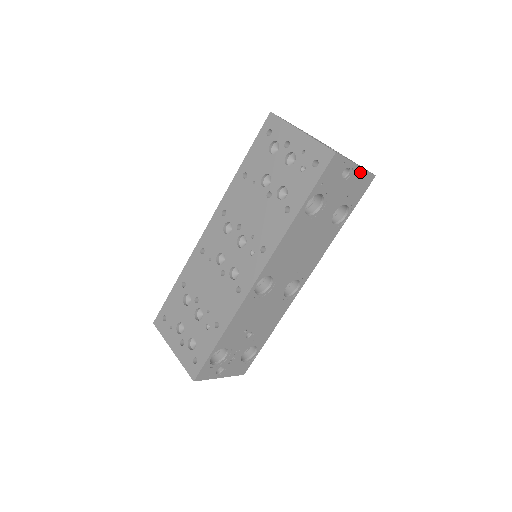
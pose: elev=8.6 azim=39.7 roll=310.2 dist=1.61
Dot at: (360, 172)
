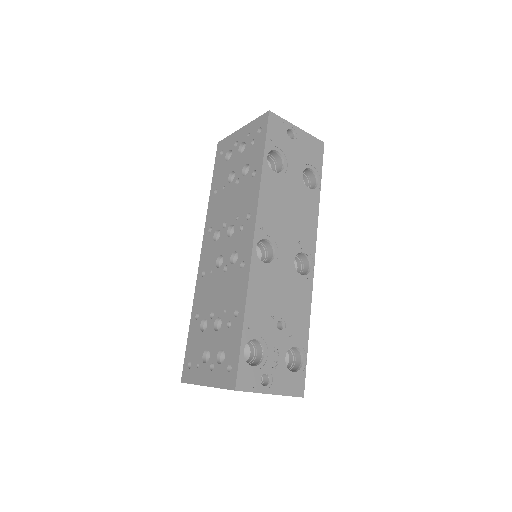
Dot at: (305, 136)
